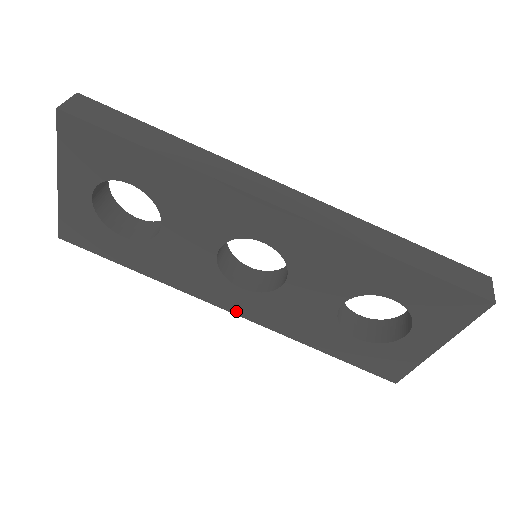
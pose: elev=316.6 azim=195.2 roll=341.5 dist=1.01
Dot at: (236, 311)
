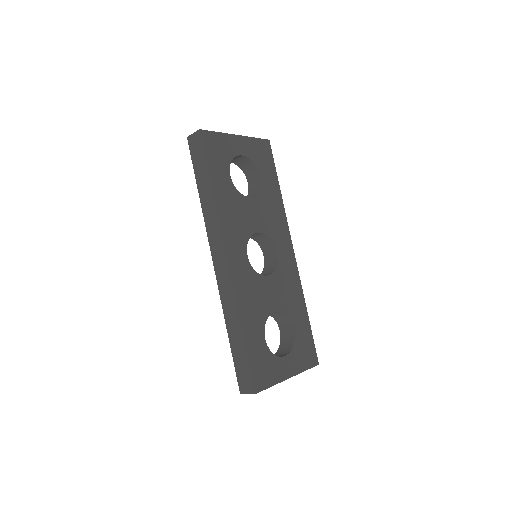
Dot at: (230, 262)
